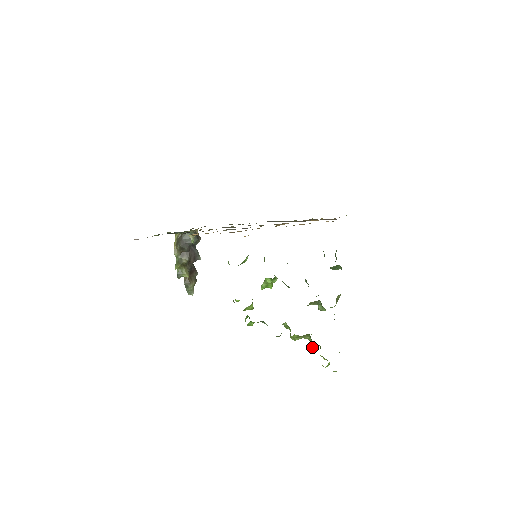
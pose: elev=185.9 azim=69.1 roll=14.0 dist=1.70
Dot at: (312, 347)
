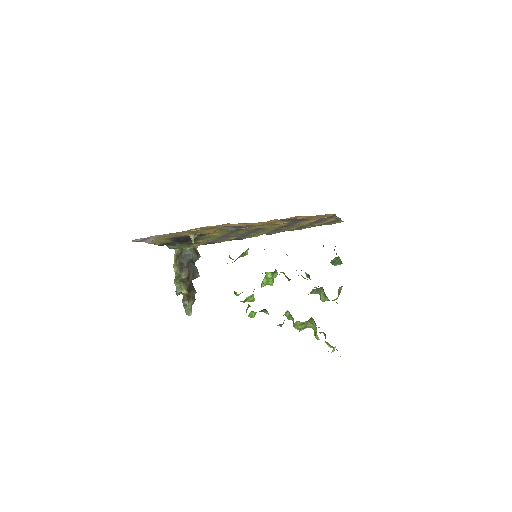
Dot at: (316, 332)
